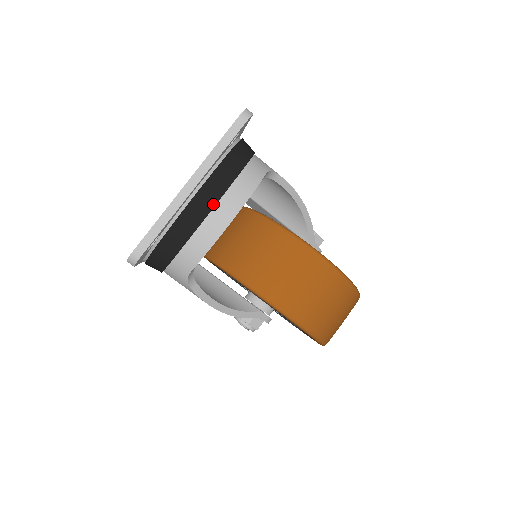
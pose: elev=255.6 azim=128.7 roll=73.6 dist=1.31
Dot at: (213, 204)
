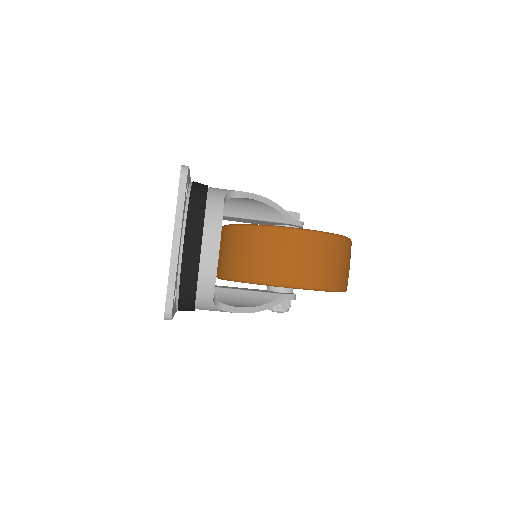
Dot at: (199, 245)
